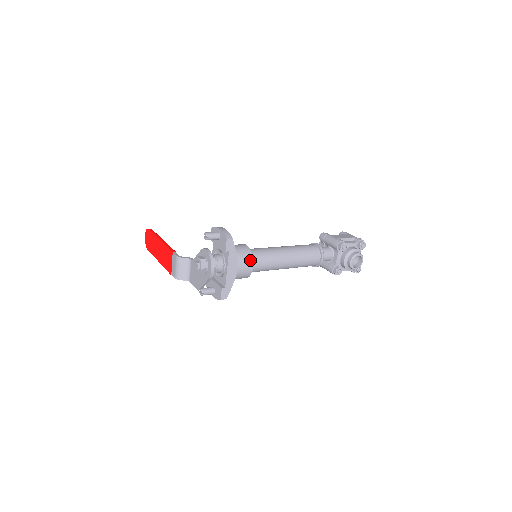
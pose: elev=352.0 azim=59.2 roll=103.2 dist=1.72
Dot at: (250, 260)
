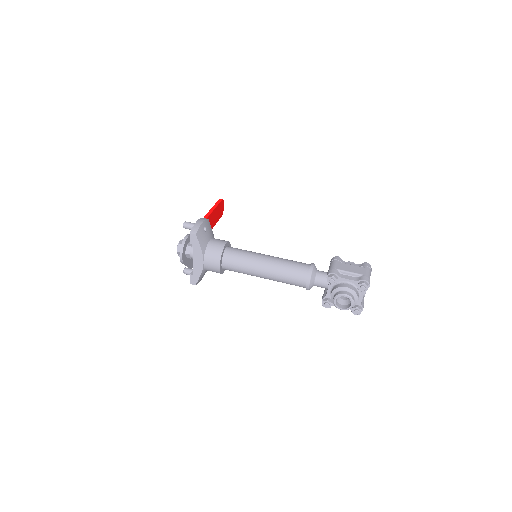
Dot at: (217, 259)
